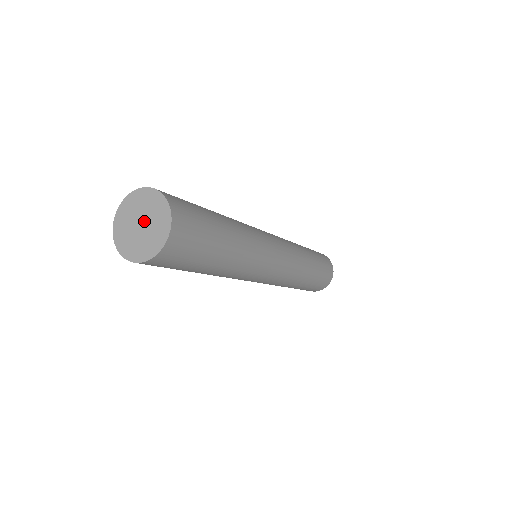
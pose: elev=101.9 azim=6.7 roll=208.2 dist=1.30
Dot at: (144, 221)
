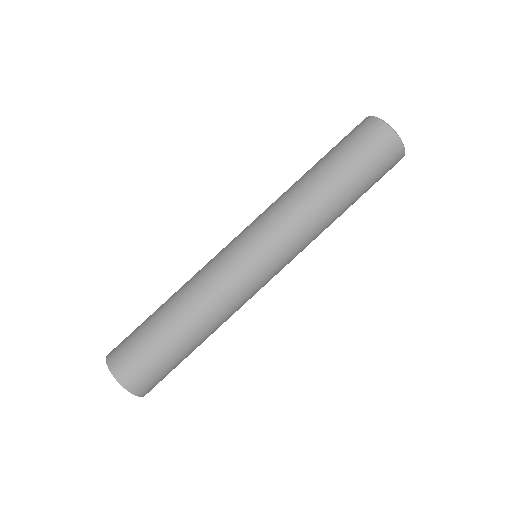
Dot at: occluded
